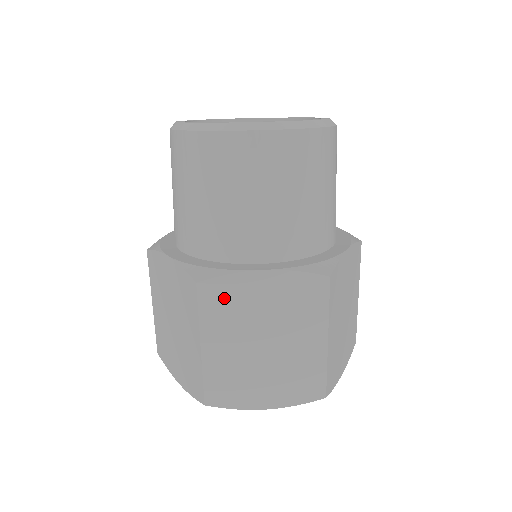
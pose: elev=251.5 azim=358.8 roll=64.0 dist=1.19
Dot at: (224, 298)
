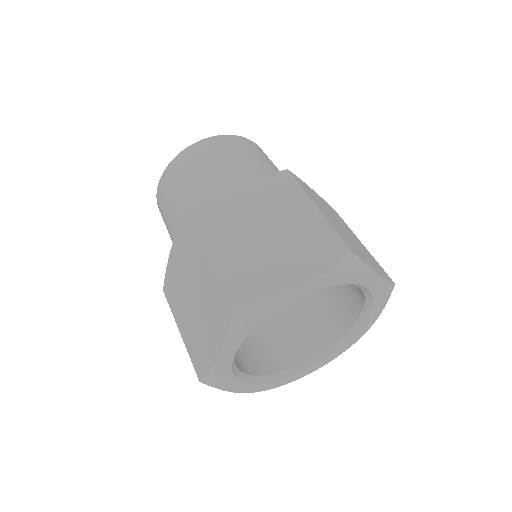
Dot at: (305, 187)
